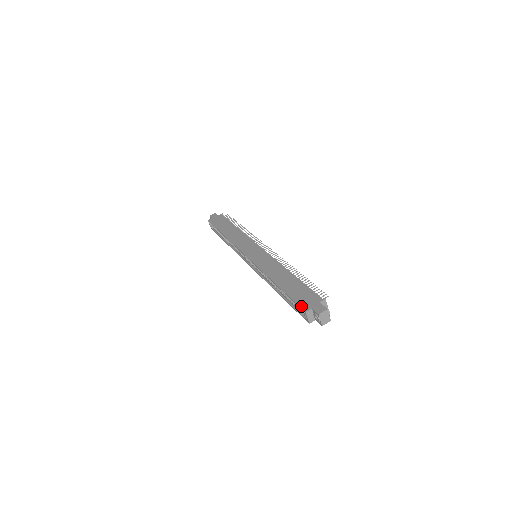
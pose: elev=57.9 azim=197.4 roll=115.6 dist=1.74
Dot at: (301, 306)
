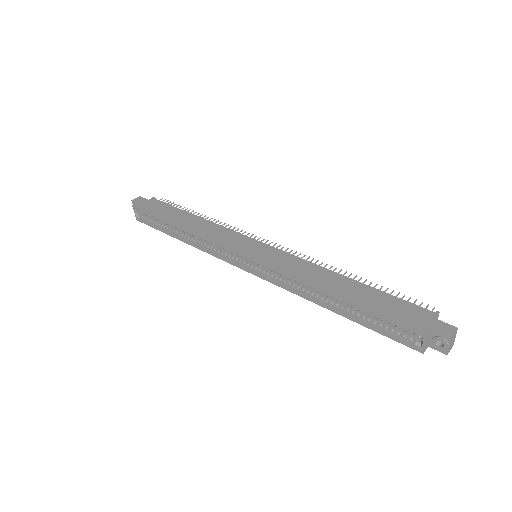
Dot at: (411, 327)
